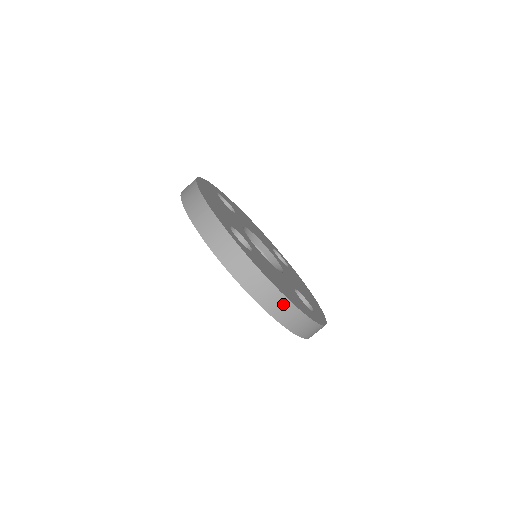
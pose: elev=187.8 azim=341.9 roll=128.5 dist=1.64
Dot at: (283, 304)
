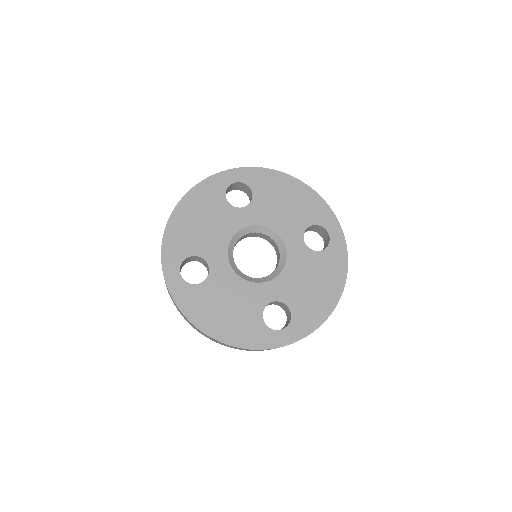
Dot at: (211, 338)
